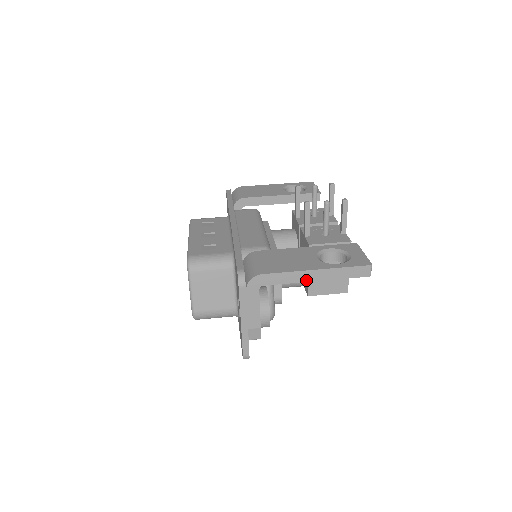
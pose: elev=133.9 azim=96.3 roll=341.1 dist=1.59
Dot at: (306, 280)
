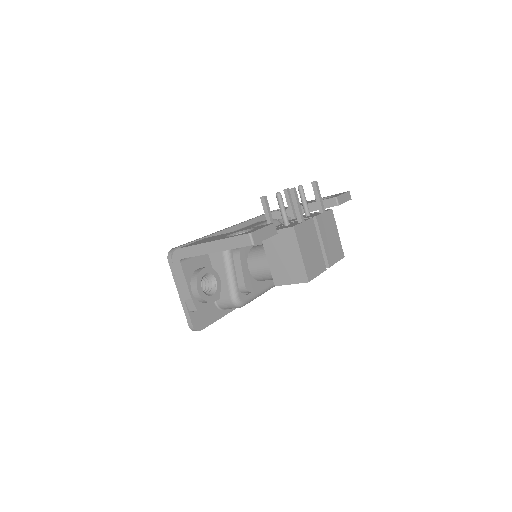
Dot at: (207, 252)
